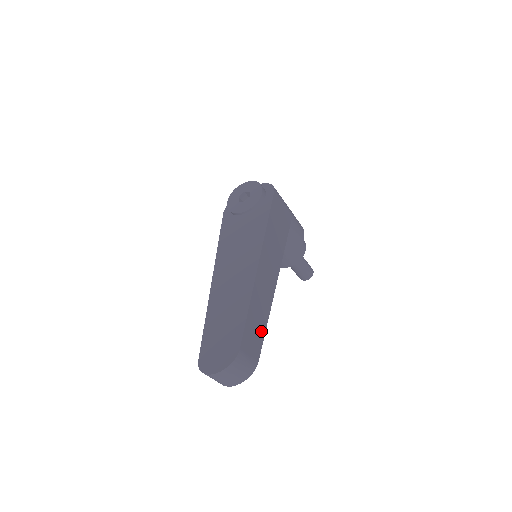
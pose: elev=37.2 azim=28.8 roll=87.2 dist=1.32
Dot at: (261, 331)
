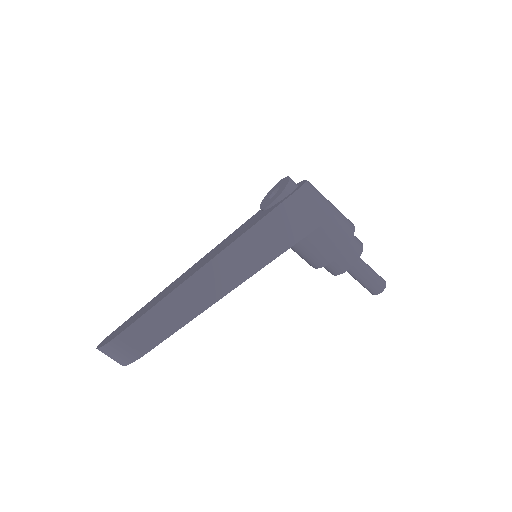
Dot at: (170, 328)
